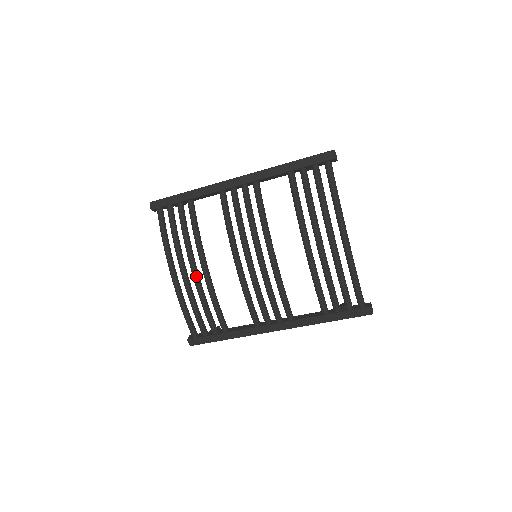
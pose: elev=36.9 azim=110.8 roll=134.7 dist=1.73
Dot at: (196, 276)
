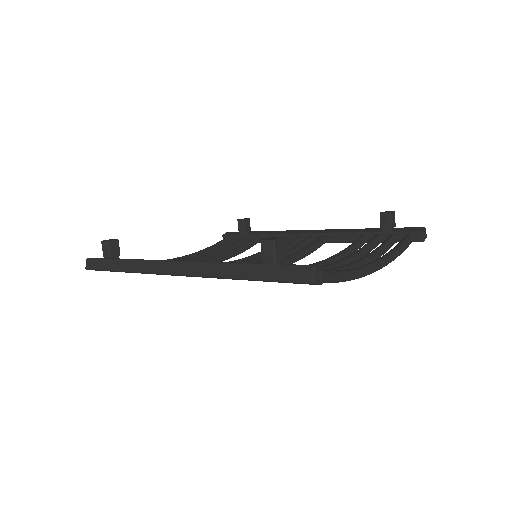
Dot at: occluded
